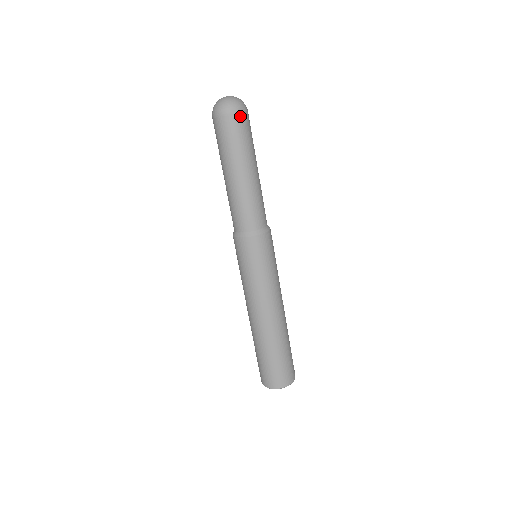
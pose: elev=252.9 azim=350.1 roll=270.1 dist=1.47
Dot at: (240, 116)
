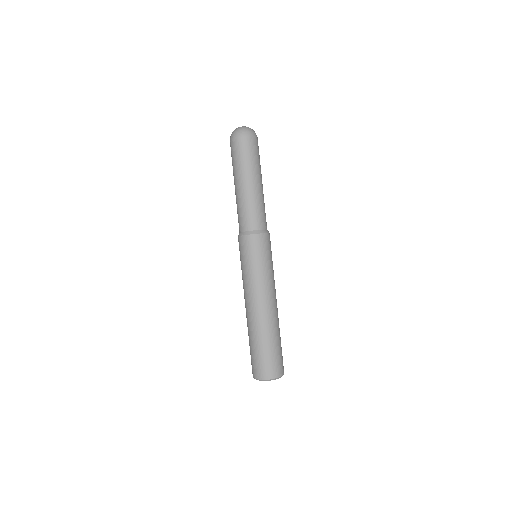
Dot at: (251, 139)
